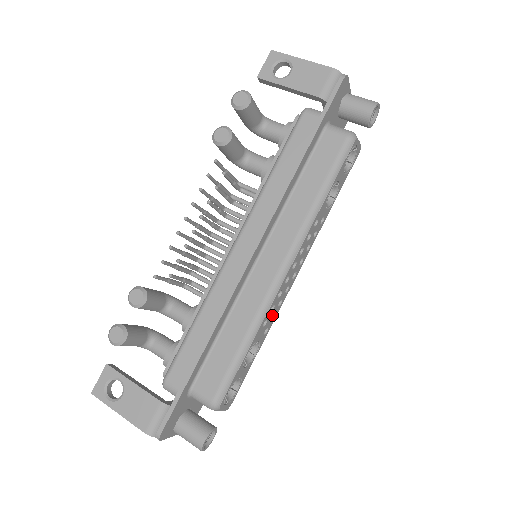
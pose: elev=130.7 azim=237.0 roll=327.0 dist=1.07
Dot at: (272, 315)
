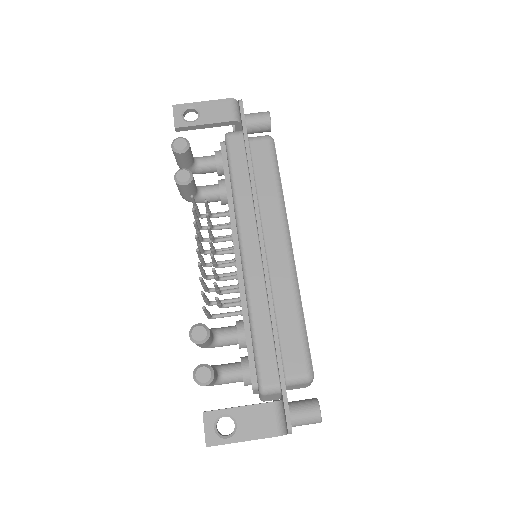
Dot at: occluded
